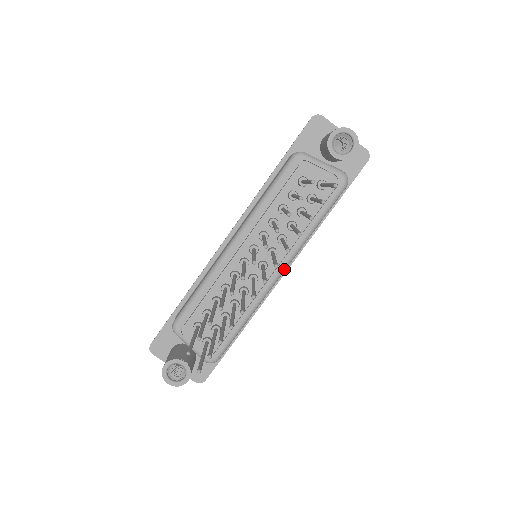
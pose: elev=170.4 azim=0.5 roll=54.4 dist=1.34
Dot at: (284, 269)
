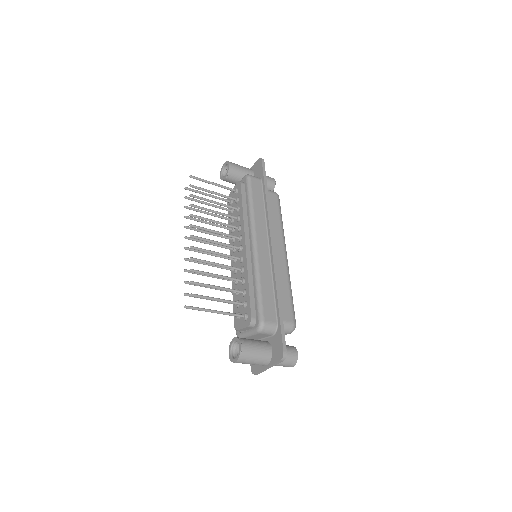
Dot at: (253, 237)
